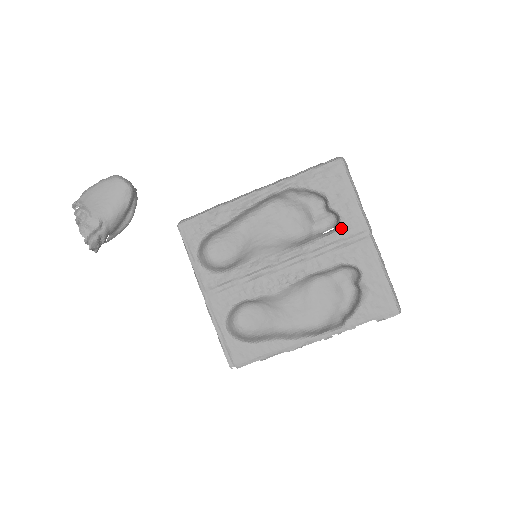
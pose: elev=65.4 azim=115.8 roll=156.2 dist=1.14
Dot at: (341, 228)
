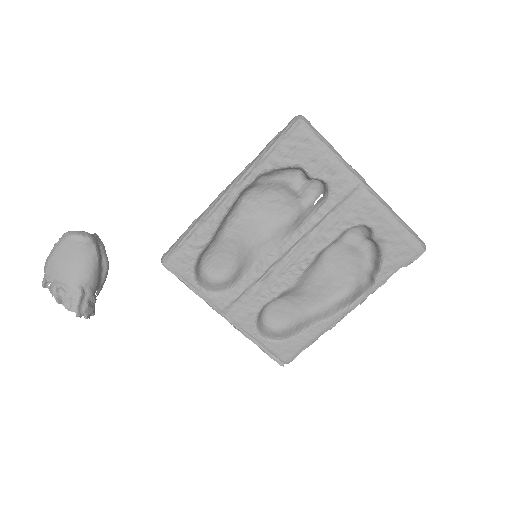
Dot at: (332, 194)
